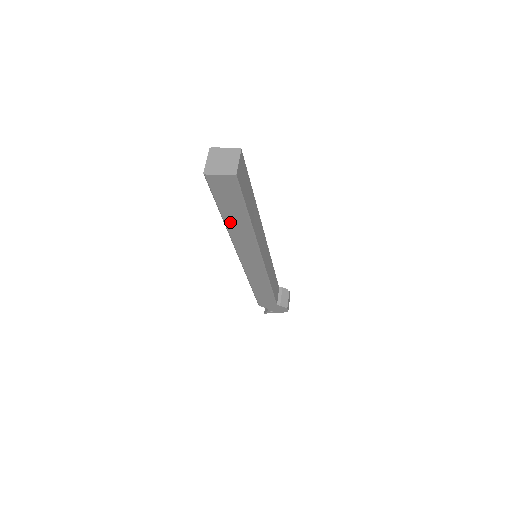
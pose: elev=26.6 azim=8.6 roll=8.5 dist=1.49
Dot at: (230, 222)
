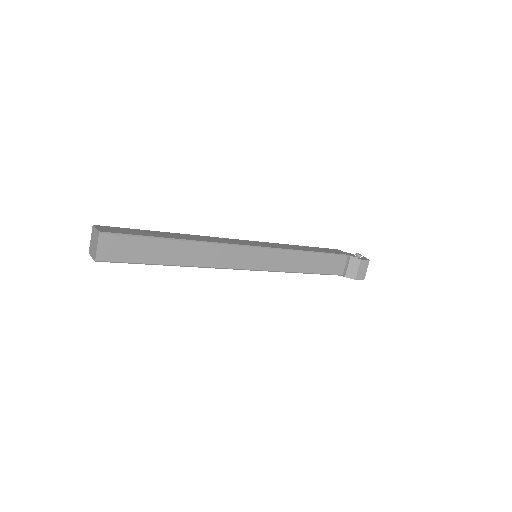
Dot at: occluded
